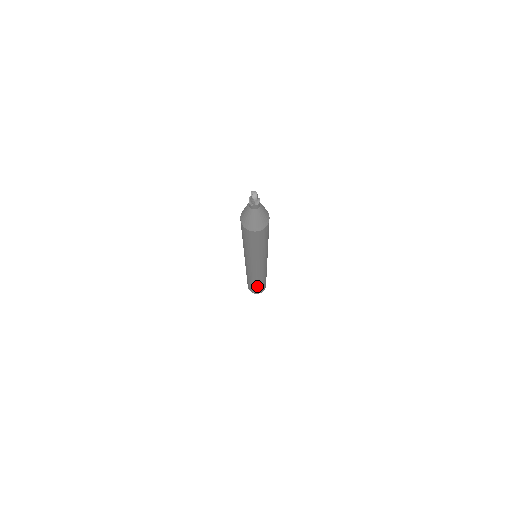
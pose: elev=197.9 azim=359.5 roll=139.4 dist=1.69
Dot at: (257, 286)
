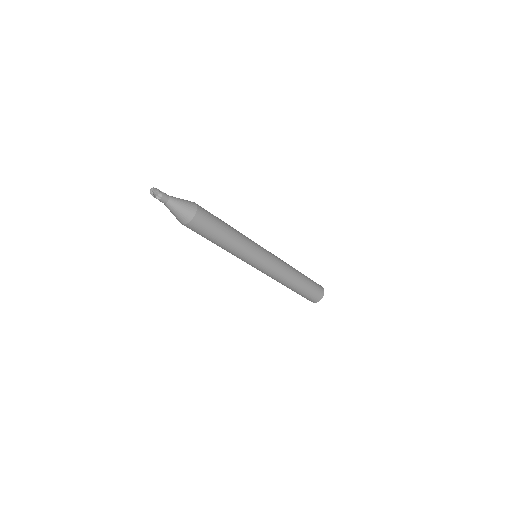
Dot at: (298, 292)
